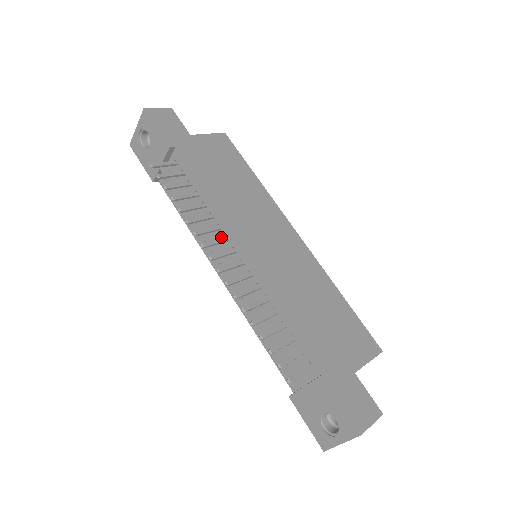
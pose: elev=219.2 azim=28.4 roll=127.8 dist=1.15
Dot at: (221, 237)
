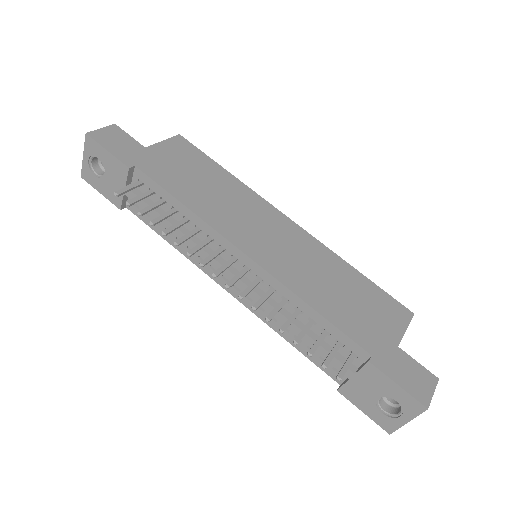
Dot at: (215, 248)
